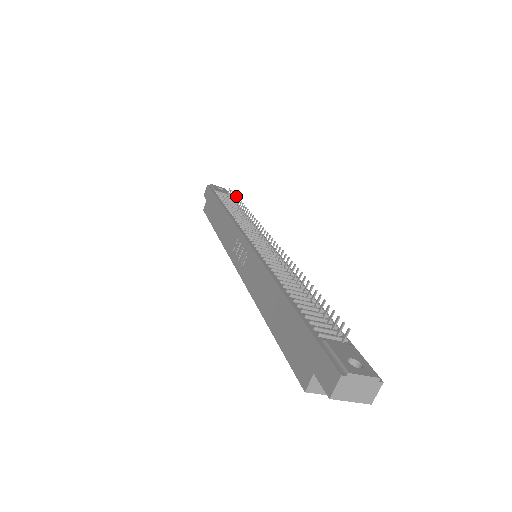
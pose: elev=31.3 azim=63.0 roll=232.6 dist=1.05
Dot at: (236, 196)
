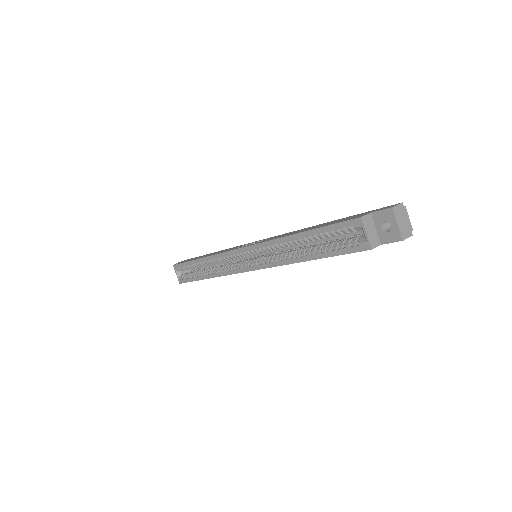
Dot at: occluded
